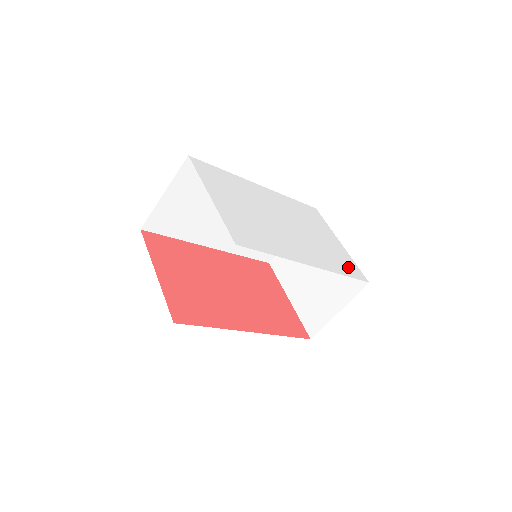
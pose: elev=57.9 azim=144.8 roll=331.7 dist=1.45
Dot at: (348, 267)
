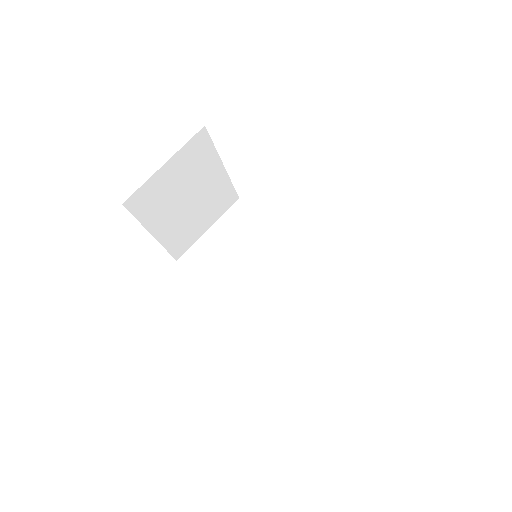
Dot at: occluded
